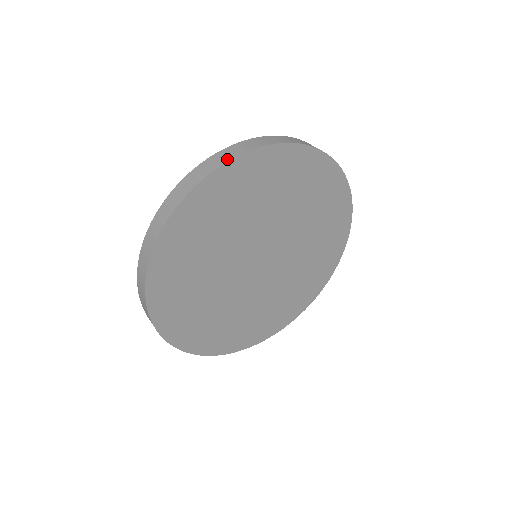
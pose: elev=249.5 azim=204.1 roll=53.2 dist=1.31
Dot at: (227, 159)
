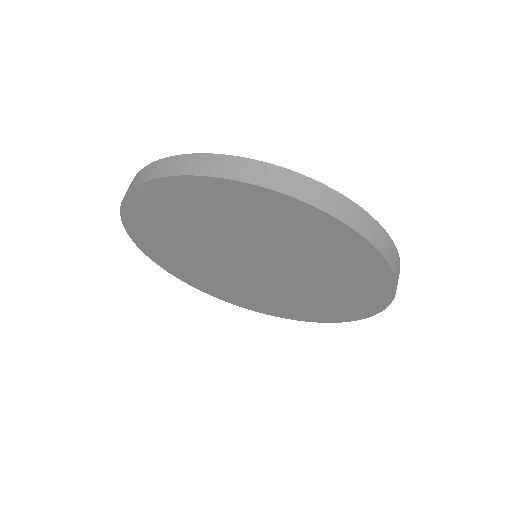
Dot at: (243, 178)
